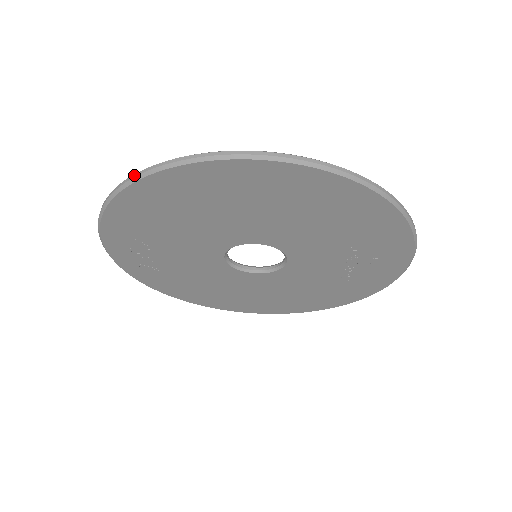
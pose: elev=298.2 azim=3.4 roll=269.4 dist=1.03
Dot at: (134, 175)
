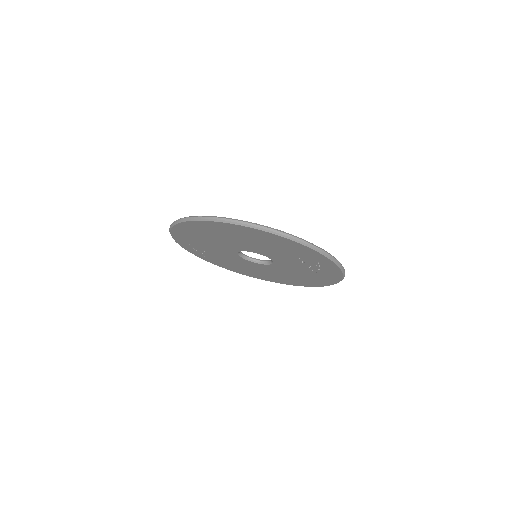
Dot at: (173, 222)
